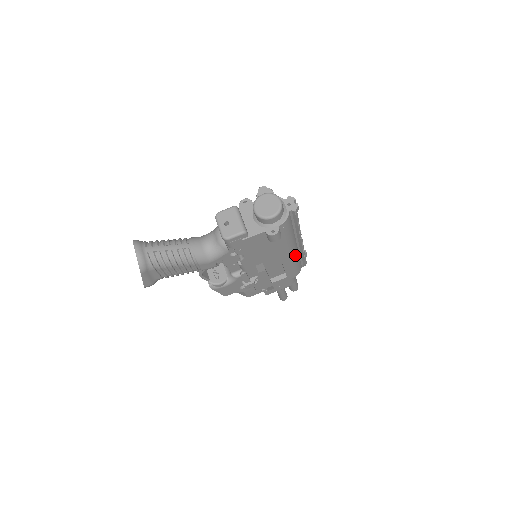
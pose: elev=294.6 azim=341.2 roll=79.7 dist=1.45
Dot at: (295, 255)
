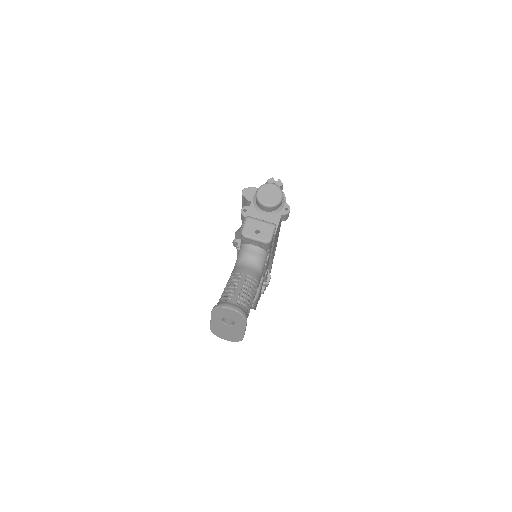
Dot at: occluded
